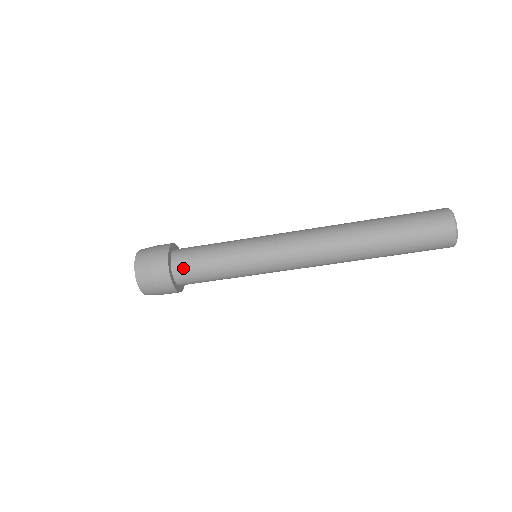
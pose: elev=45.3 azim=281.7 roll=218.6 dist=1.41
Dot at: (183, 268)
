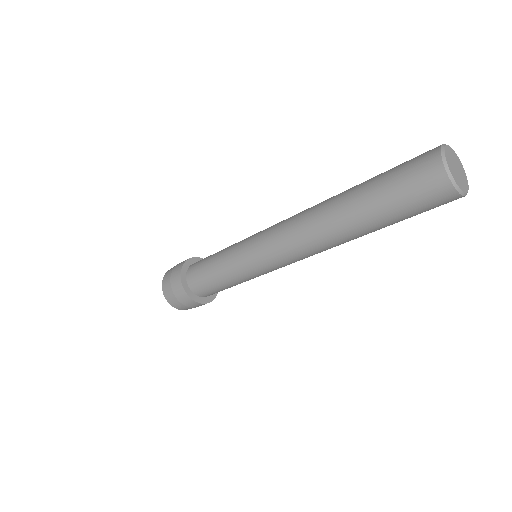
Dot at: (194, 280)
